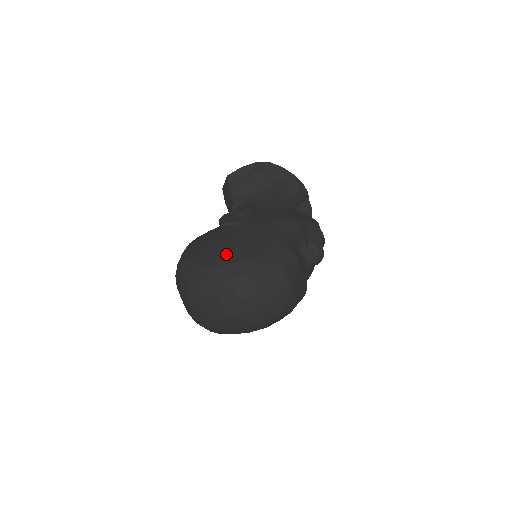
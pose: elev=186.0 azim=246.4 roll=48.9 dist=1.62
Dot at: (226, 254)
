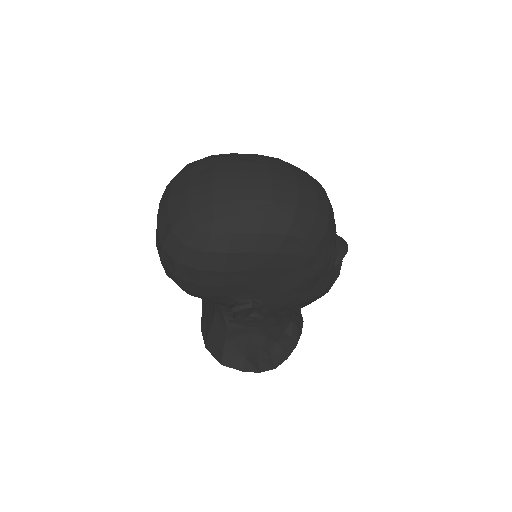
Dot at: occluded
